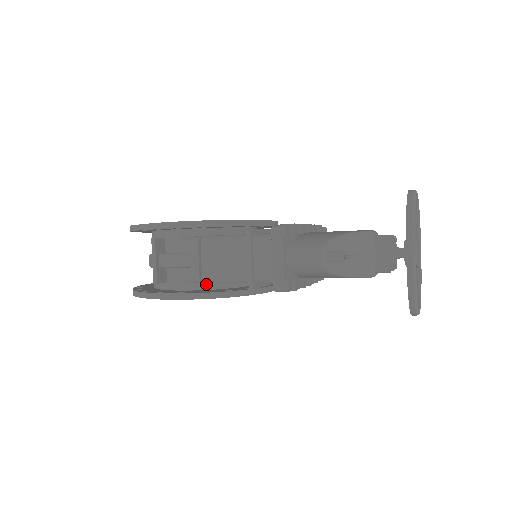
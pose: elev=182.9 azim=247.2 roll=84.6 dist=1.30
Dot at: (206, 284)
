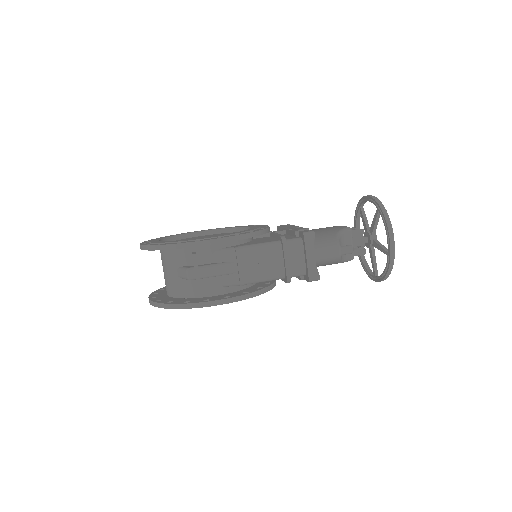
Dot at: (238, 286)
